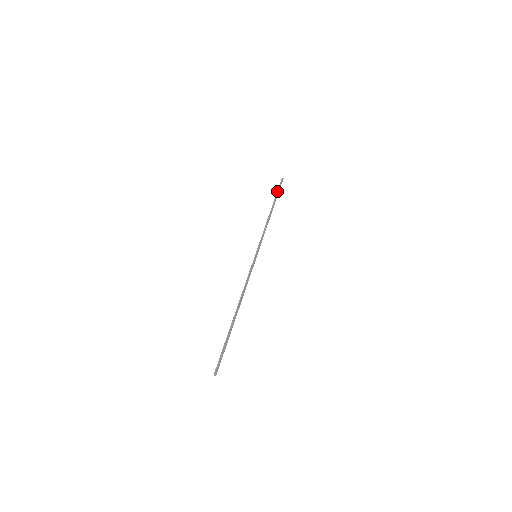
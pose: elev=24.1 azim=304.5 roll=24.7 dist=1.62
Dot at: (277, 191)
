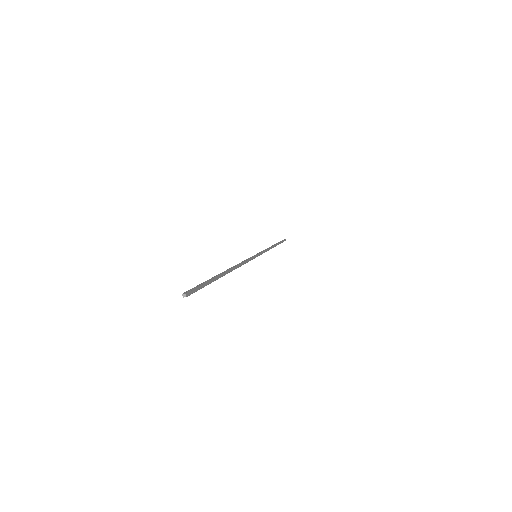
Dot at: (280, 241)
